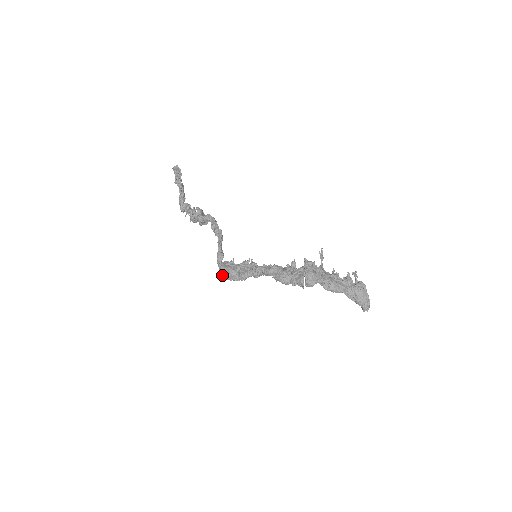
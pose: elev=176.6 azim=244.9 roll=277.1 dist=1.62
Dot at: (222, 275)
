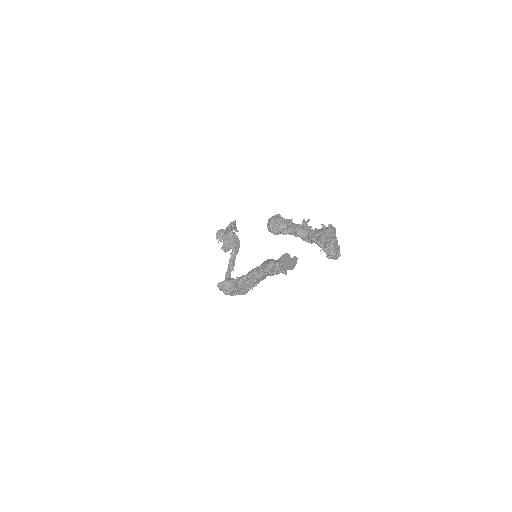
Dot at: (222, 282)
